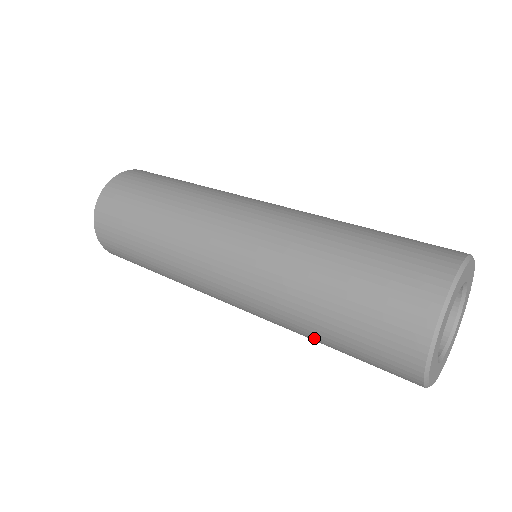
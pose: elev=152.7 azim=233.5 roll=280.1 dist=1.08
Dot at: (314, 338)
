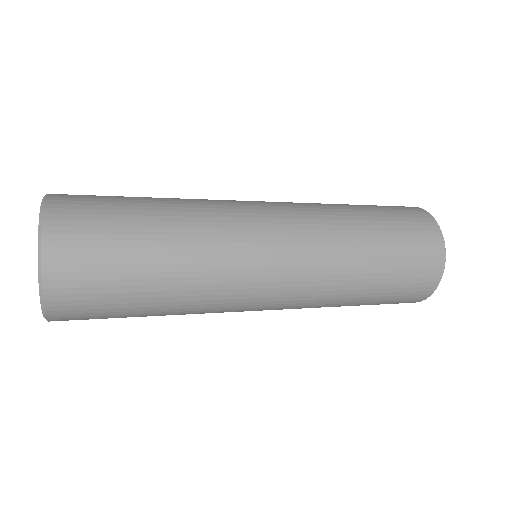
Dot at: (340, 306)
